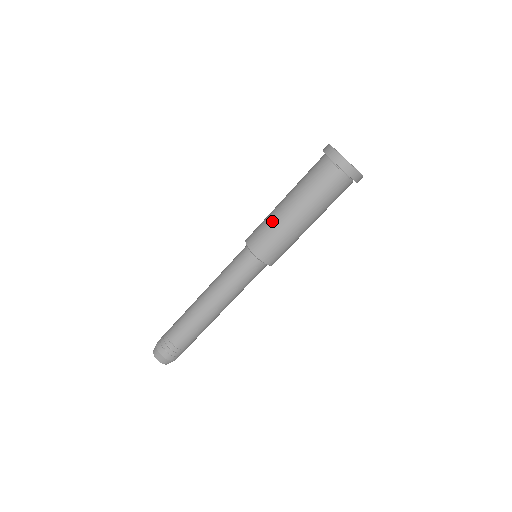
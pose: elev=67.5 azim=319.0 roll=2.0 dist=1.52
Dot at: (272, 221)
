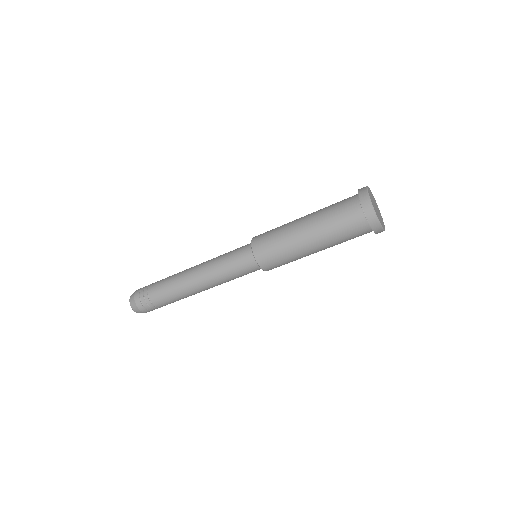
Dot at: (285, 239)
